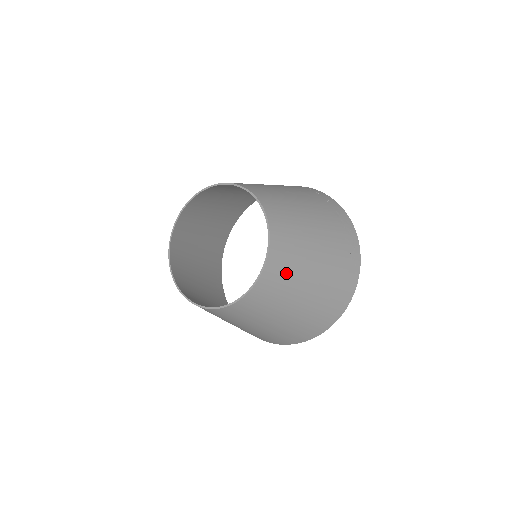
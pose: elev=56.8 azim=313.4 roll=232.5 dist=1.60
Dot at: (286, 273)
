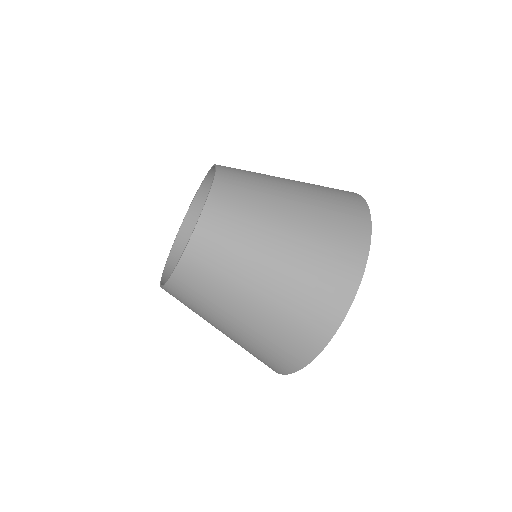
Dot at: (248, 181)
